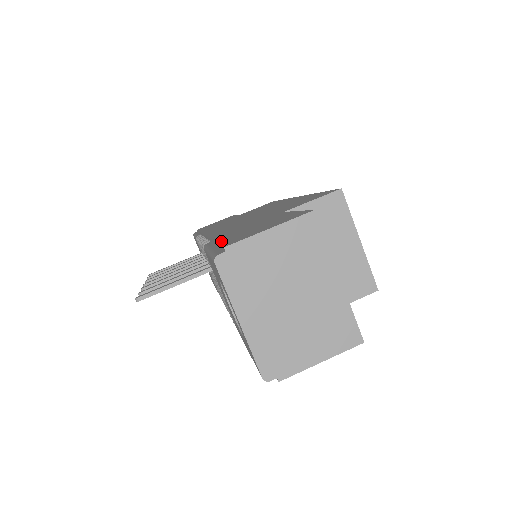
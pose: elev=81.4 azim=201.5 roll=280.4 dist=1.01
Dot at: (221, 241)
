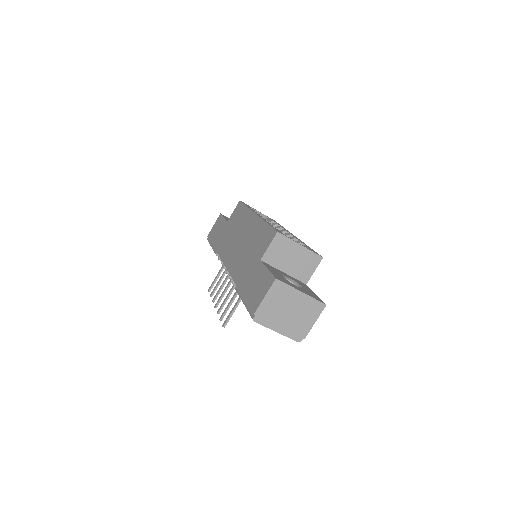
Dot at: (247, 300)
